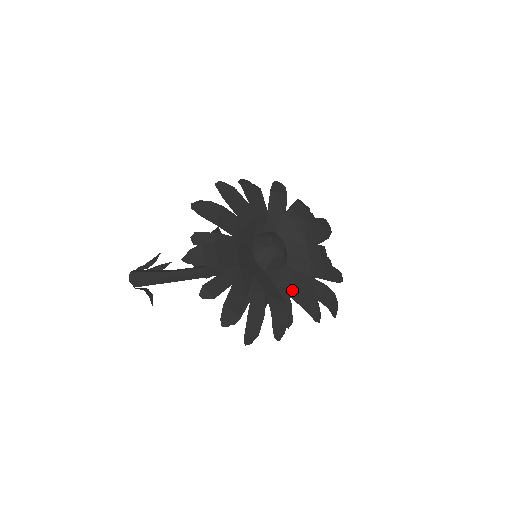
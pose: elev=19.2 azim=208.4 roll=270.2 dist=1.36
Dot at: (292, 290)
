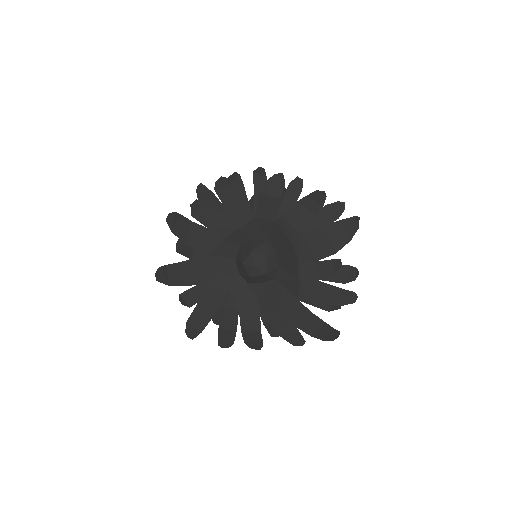
Dot at: (272, 310)
